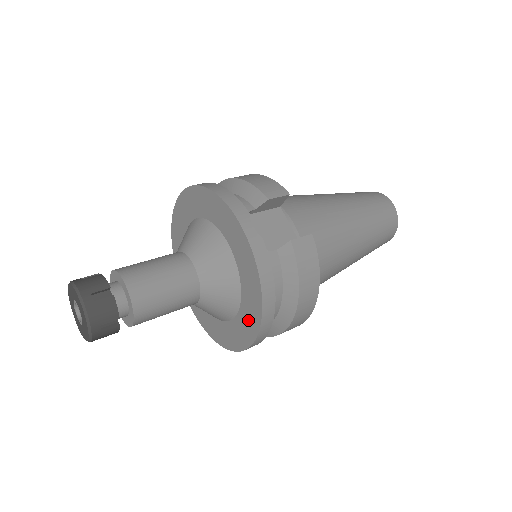
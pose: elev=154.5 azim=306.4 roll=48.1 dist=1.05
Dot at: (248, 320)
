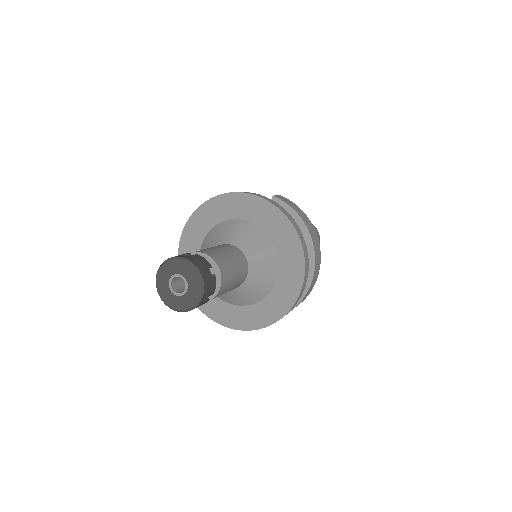
Dot at: (289, 251)
